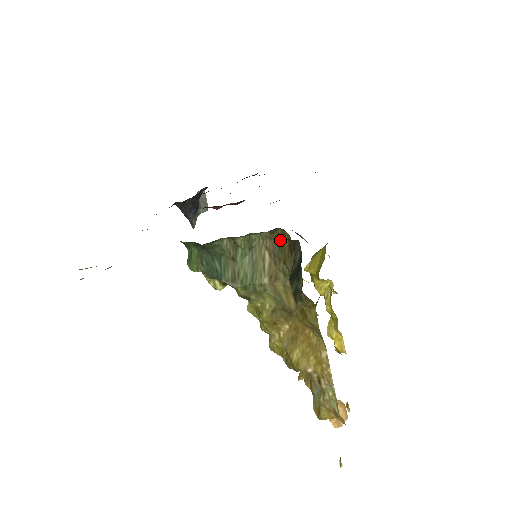
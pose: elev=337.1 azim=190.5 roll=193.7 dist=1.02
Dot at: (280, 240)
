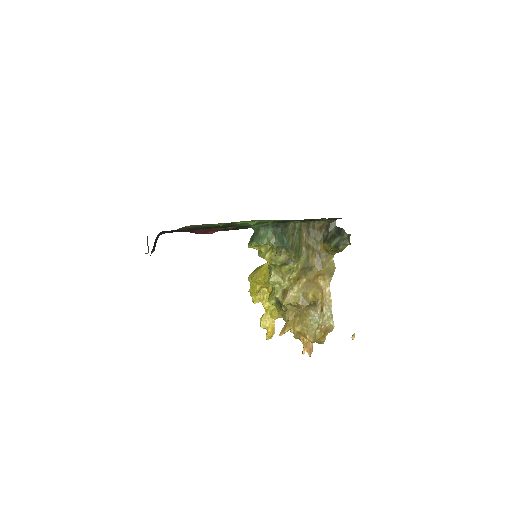
Dot at: (312, 227)
